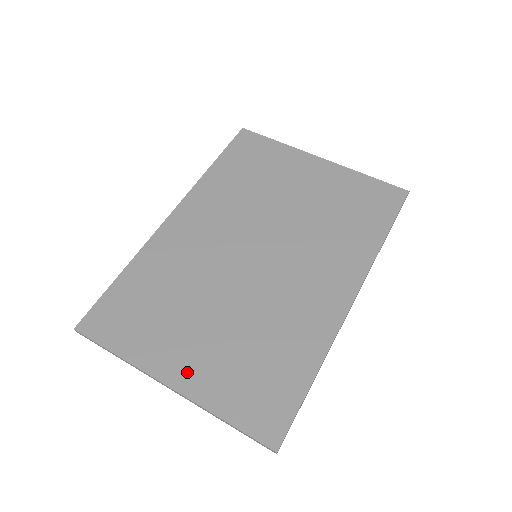
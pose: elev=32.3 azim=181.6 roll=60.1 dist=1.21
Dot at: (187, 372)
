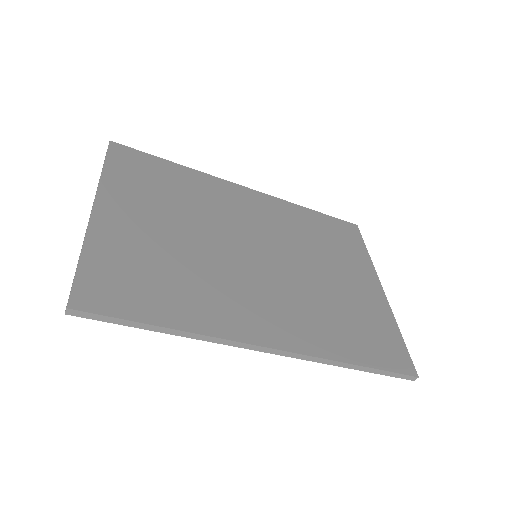
Dot at: (114, 219)
